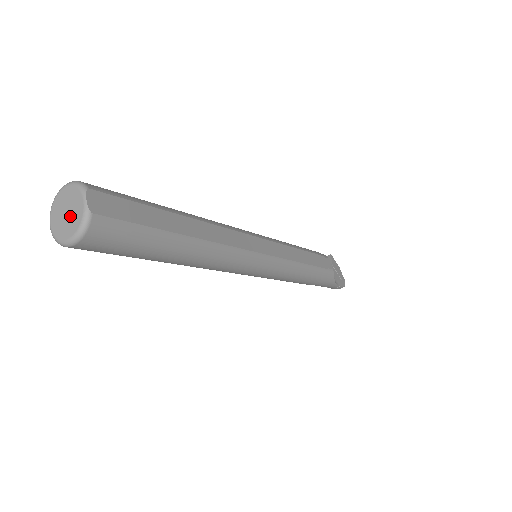
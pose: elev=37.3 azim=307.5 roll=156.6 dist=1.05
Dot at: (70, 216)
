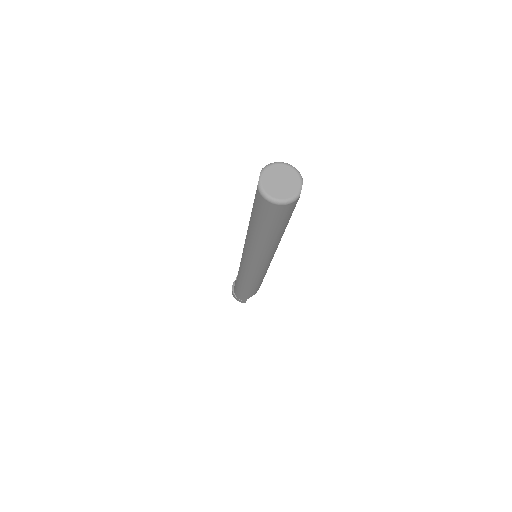
Dot at: (284, 186)
